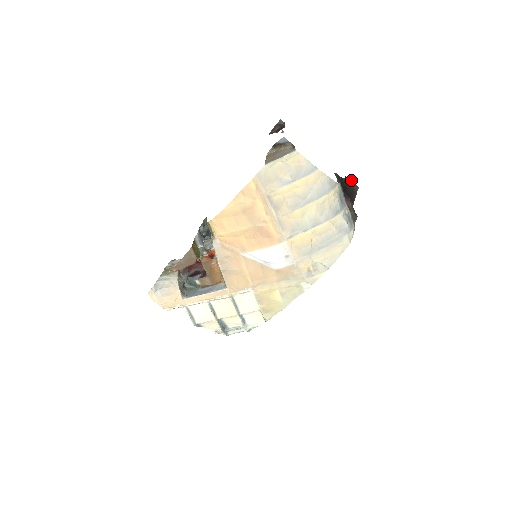
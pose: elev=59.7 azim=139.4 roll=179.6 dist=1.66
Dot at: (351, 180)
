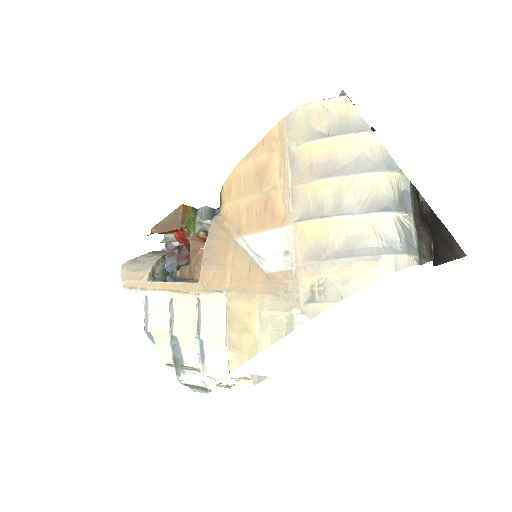
Dot at: (455, 240)
